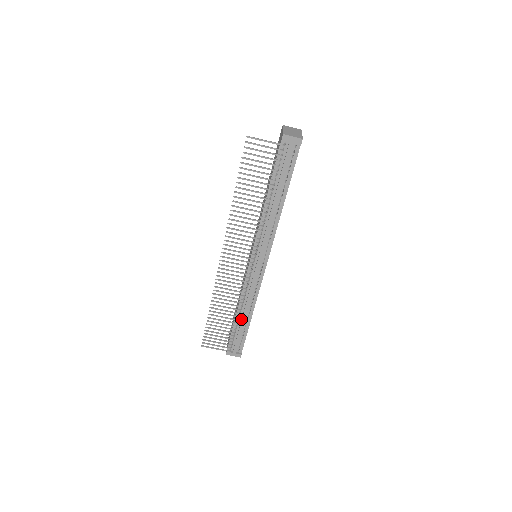
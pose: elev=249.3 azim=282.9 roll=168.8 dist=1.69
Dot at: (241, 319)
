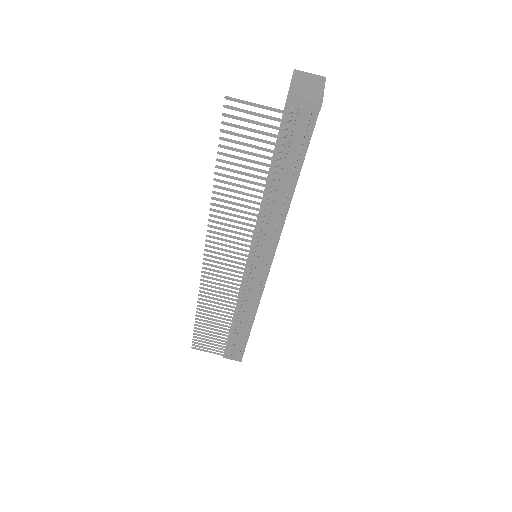
Dot at: (239, 326)
